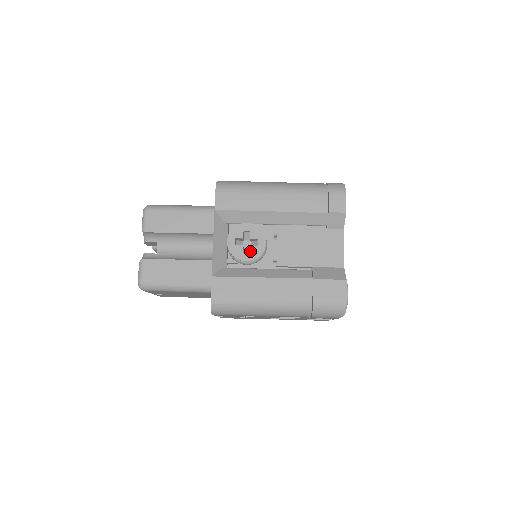
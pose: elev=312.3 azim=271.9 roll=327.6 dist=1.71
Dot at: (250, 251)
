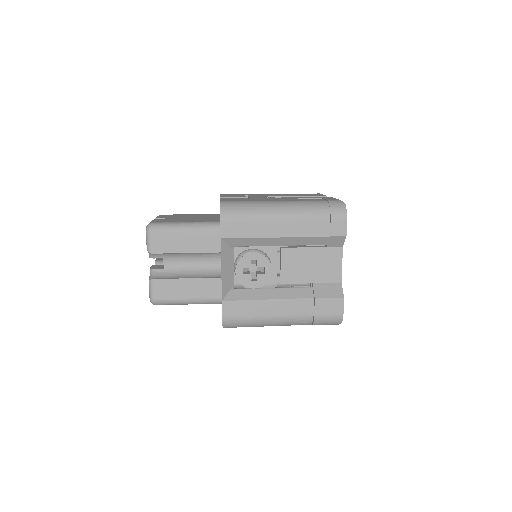
Dot at: (257, 279)
